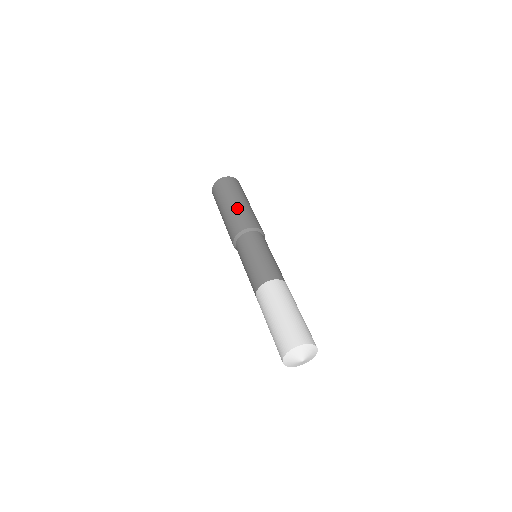
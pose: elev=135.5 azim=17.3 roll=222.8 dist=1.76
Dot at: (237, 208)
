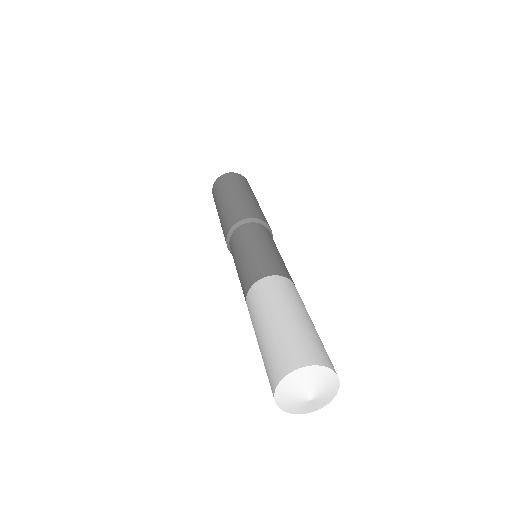
Dot at: (222, 211)
